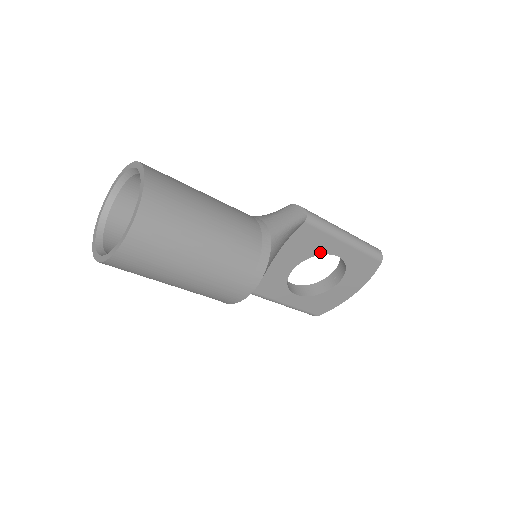
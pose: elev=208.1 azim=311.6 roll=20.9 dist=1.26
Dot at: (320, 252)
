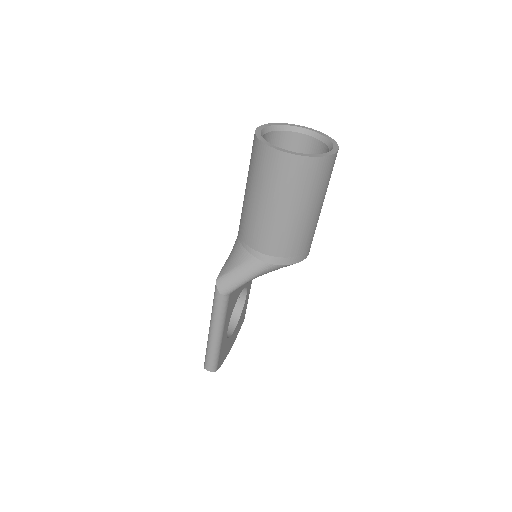
Dot at: (247, 285)
